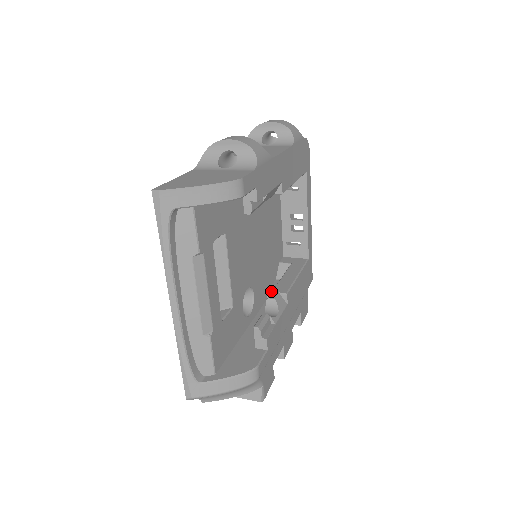
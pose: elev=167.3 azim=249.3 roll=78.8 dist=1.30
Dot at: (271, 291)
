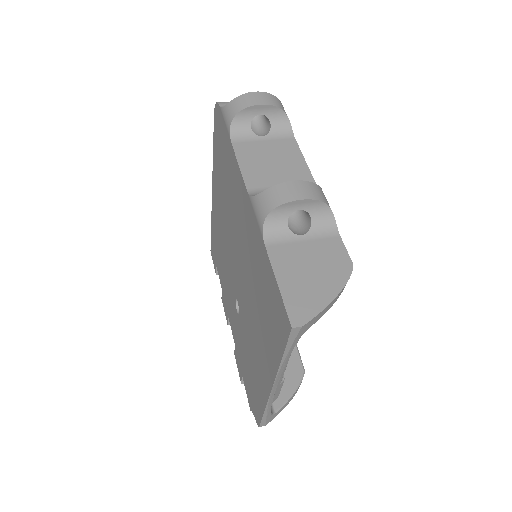
Dot at: occluded
